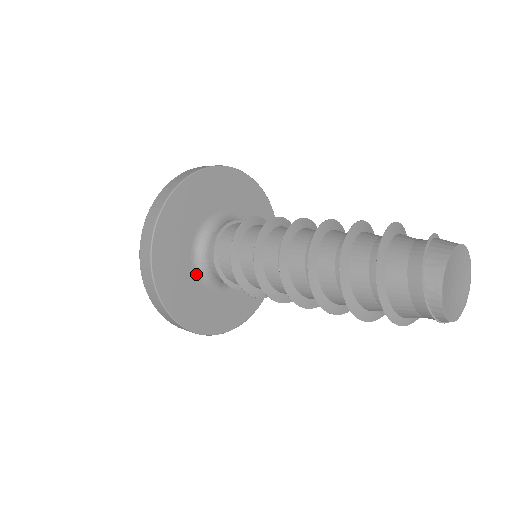
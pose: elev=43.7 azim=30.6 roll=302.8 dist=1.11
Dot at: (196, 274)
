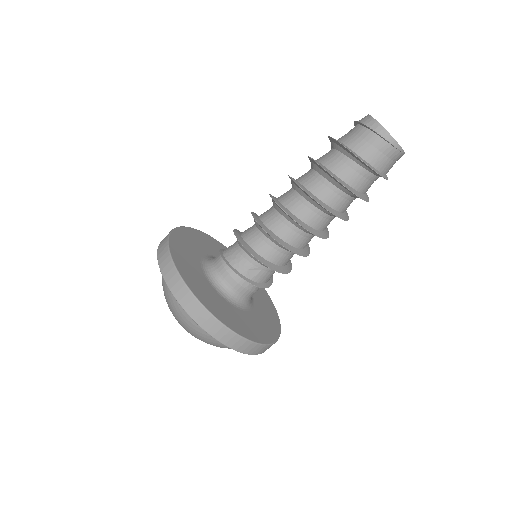
Dot at: (208, 281)
